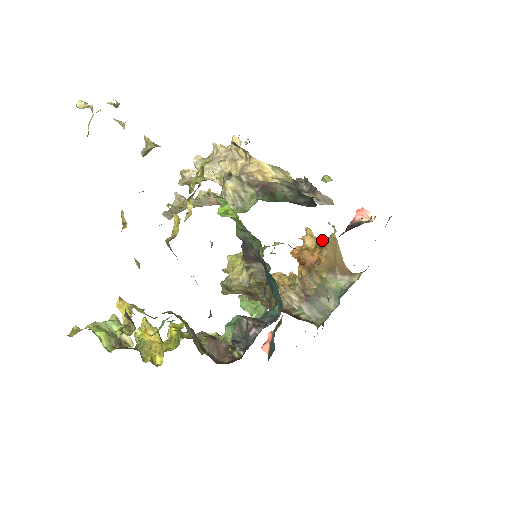
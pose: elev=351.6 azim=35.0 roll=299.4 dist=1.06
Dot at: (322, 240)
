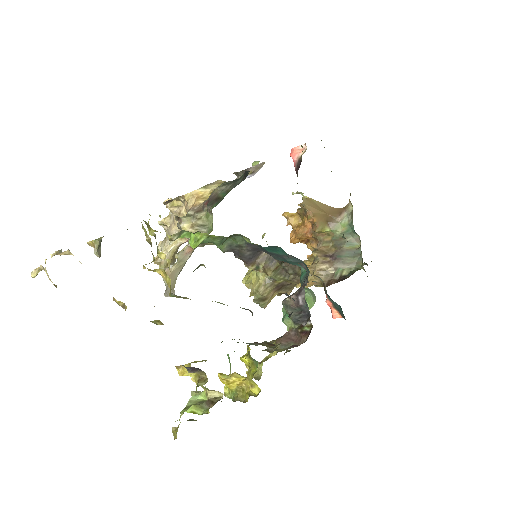
Dot at: (301, 209)
